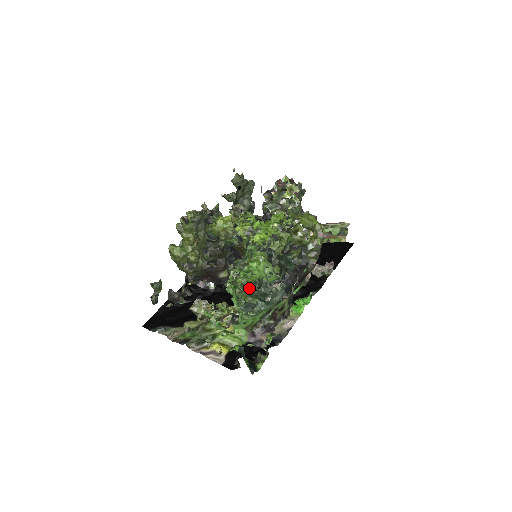
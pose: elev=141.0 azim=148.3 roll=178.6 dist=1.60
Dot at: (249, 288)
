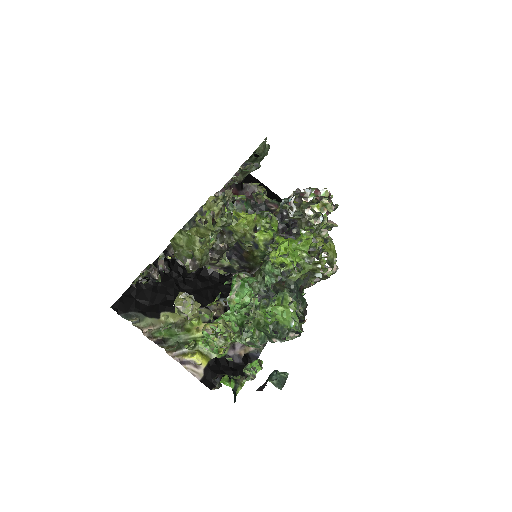
Dot at: (264, 327)
